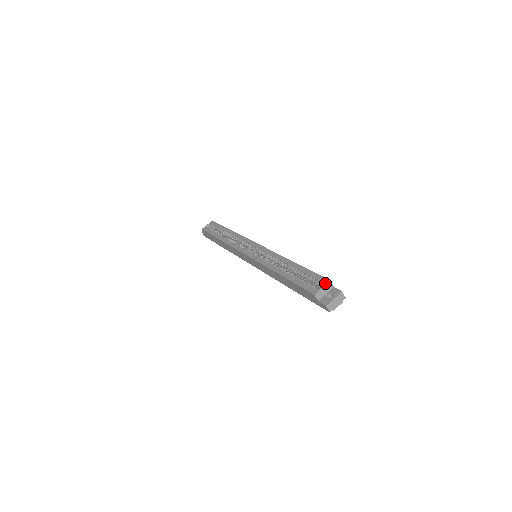
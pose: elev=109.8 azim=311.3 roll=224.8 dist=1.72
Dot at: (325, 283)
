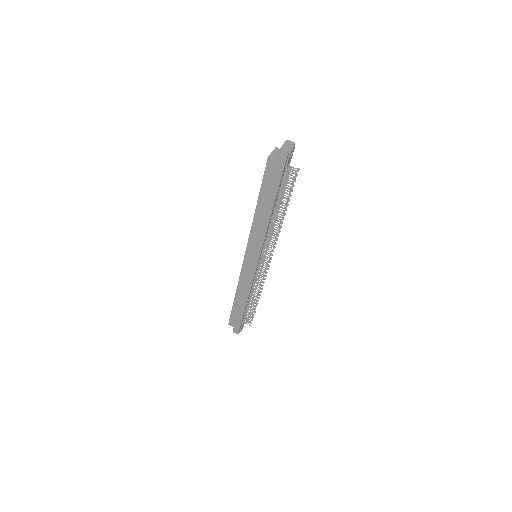
Dot at: (273, 151)
